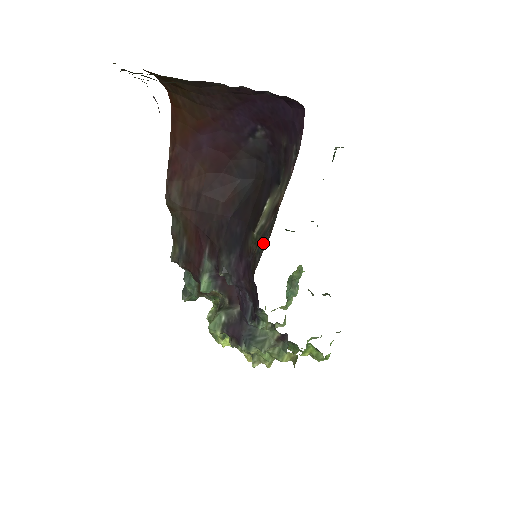
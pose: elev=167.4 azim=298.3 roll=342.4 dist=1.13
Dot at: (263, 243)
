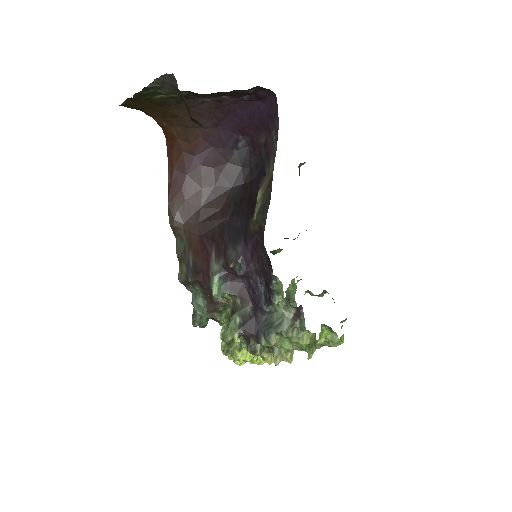
Dot at: (265, 211)
